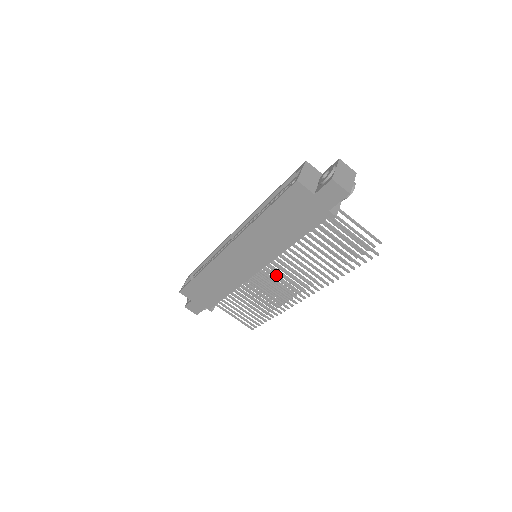
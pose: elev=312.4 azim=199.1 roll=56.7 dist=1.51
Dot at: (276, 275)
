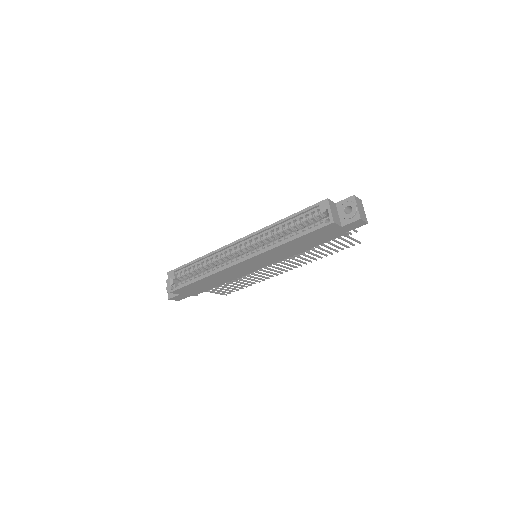
Dot at: occluded
